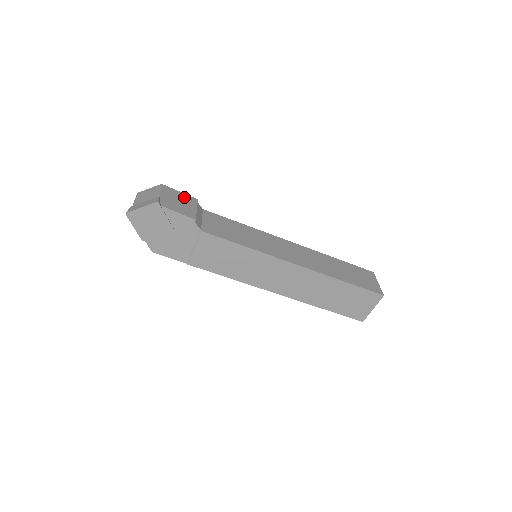
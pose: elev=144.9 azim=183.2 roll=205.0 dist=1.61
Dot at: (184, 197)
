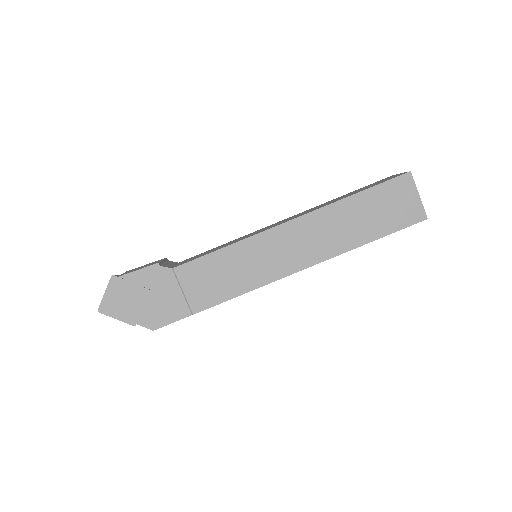
Dot at: occluded
